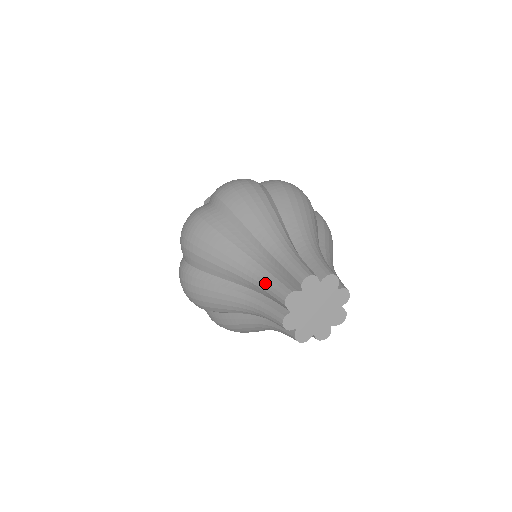
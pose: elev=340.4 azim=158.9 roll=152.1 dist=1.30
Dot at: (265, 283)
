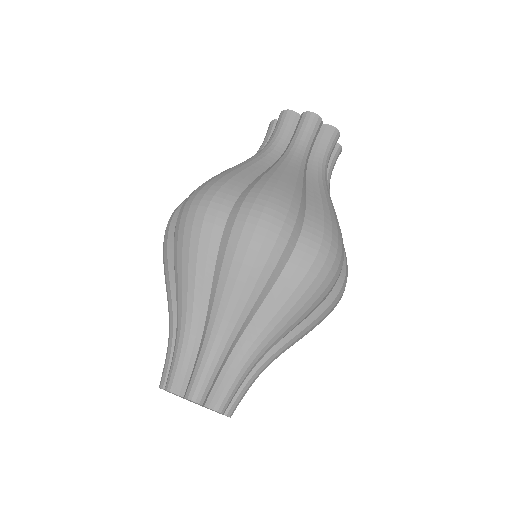
Dot at: (176, 352)
